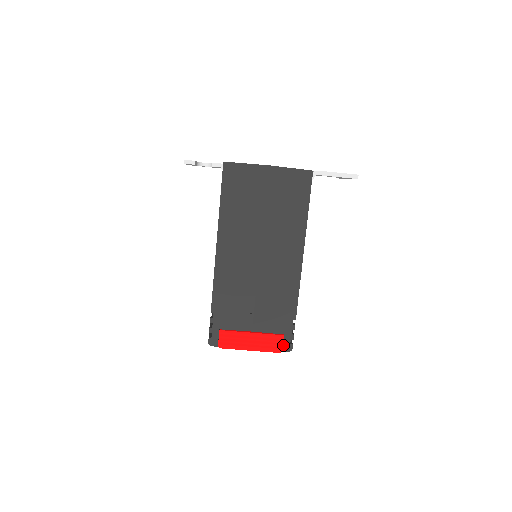
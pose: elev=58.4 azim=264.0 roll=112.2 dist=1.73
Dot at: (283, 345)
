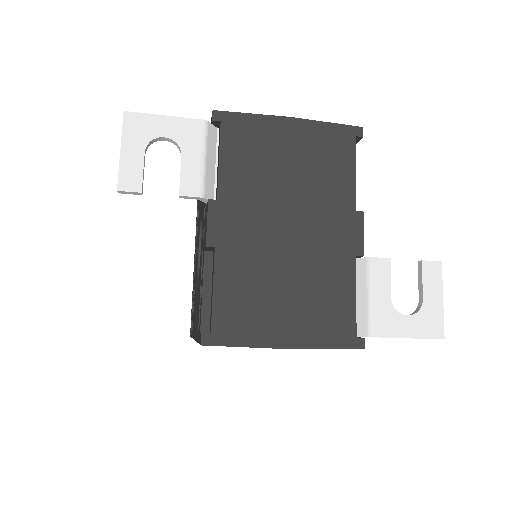
Dot at: occluded
